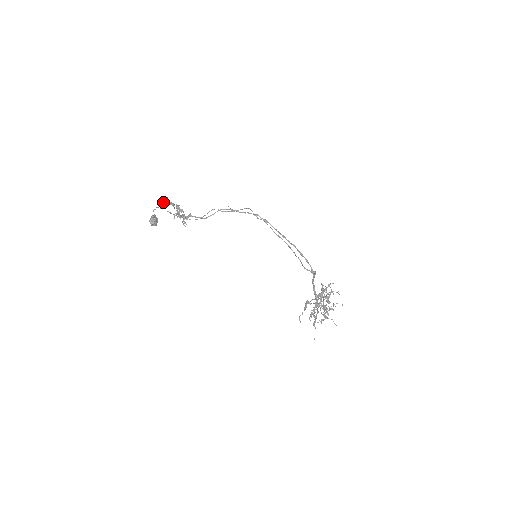
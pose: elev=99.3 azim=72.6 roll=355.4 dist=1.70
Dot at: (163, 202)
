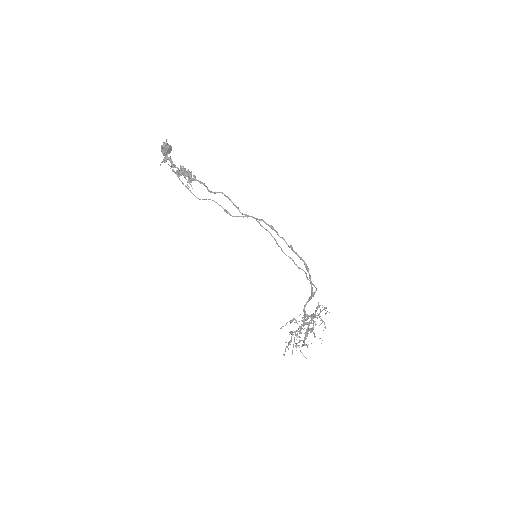
Dot at: (161, 162)
